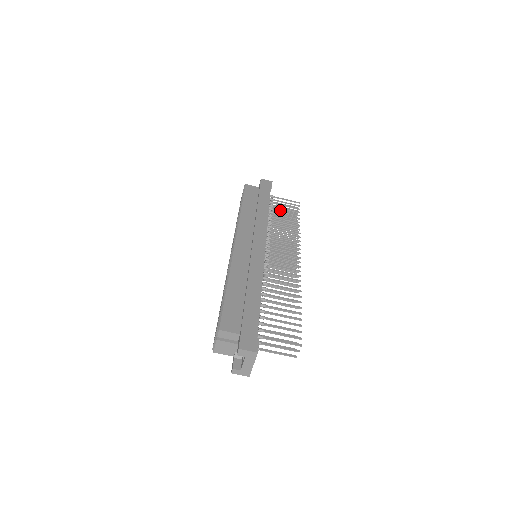
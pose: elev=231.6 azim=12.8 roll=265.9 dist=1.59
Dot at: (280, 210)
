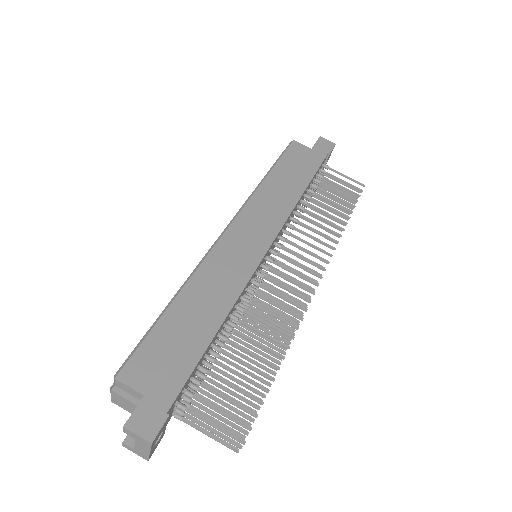
Dot at: (331, 190)
